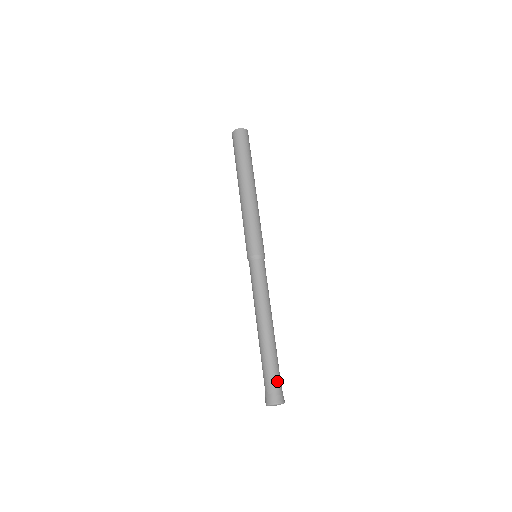
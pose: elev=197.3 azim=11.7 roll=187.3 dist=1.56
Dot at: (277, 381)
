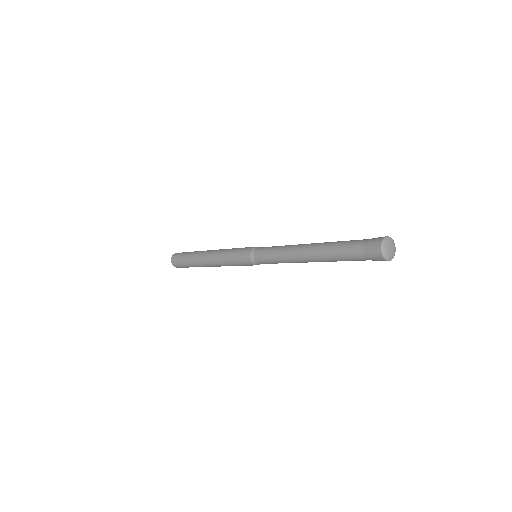
Dot at: (364, 240)
